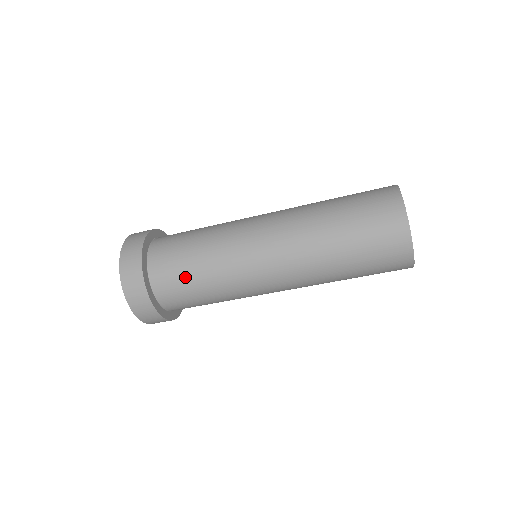
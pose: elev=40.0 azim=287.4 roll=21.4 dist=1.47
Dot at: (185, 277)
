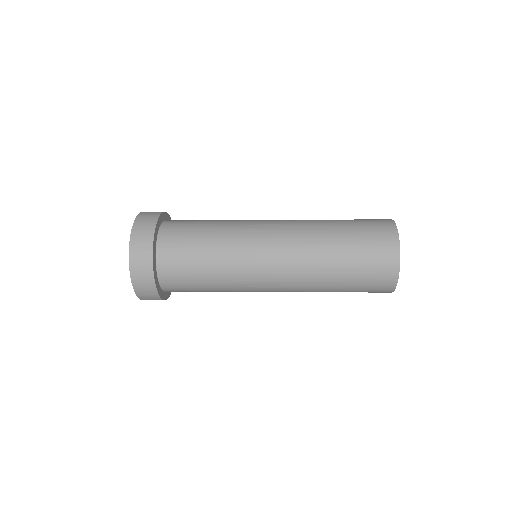
Dot at: (194, 283)
